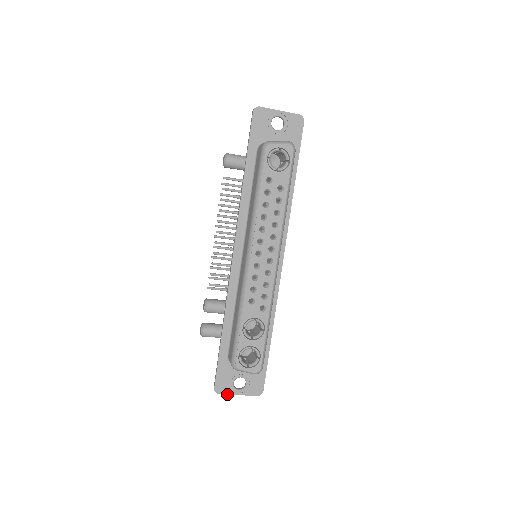
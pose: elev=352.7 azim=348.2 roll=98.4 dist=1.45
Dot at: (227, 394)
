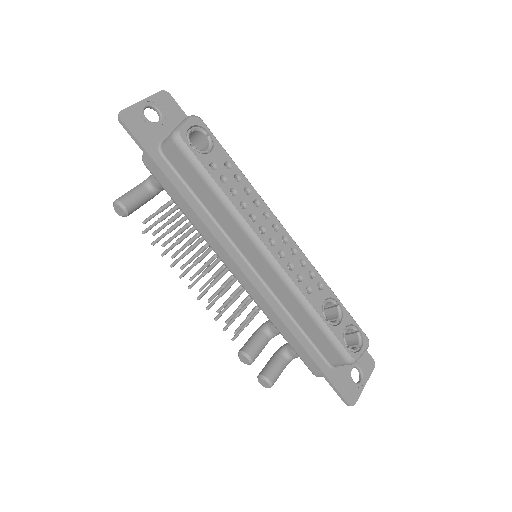
Dot at: (359, 396)
